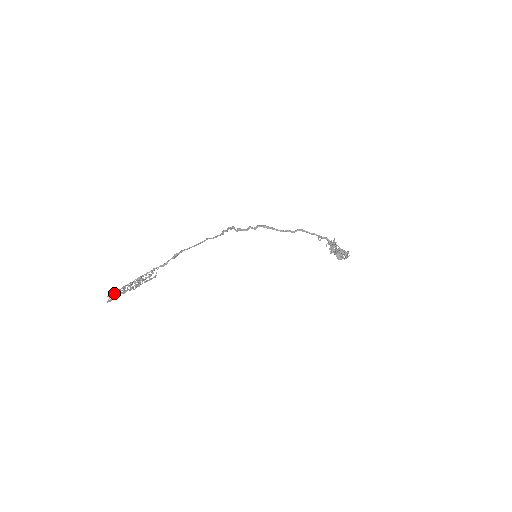
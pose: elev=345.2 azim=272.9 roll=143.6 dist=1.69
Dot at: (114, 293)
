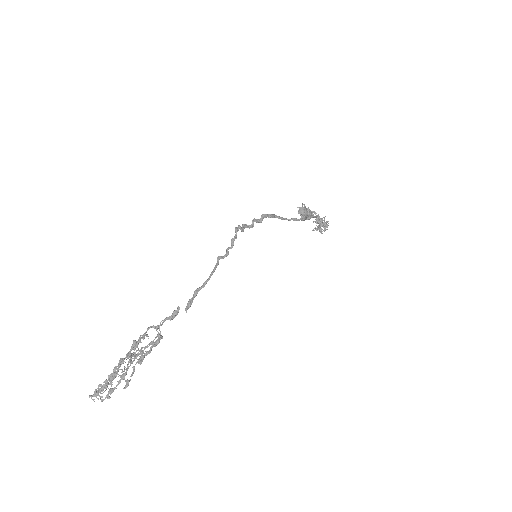
Dot at: (113, 391)
